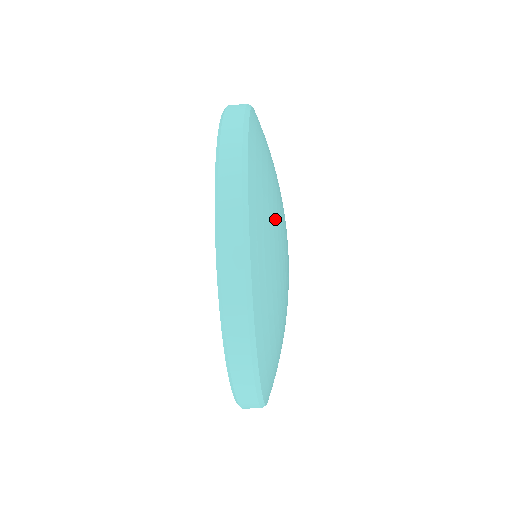
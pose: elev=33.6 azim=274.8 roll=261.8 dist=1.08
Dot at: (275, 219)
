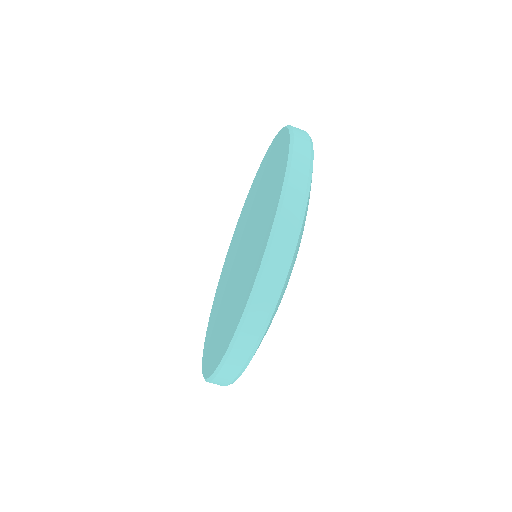
Dot at: occluded
